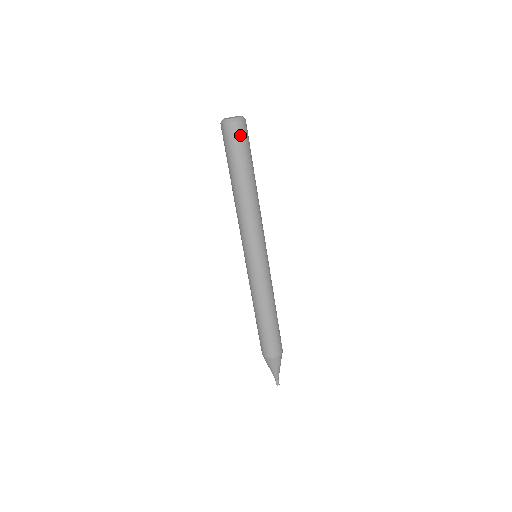
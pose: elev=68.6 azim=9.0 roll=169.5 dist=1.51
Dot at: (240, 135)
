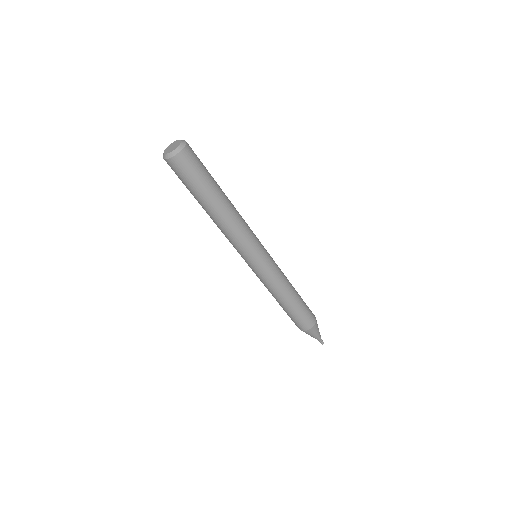
Dot at: (190, 162)
